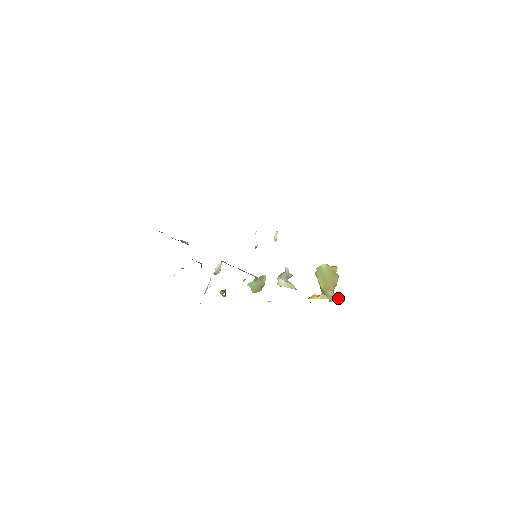
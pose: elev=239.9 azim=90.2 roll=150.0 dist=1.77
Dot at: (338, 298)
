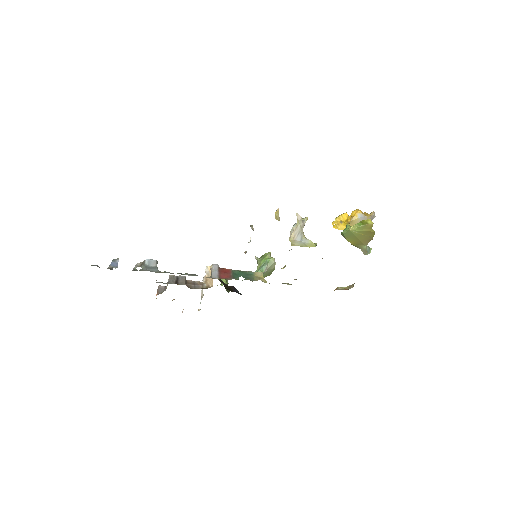
Dot at: (372, 219)
